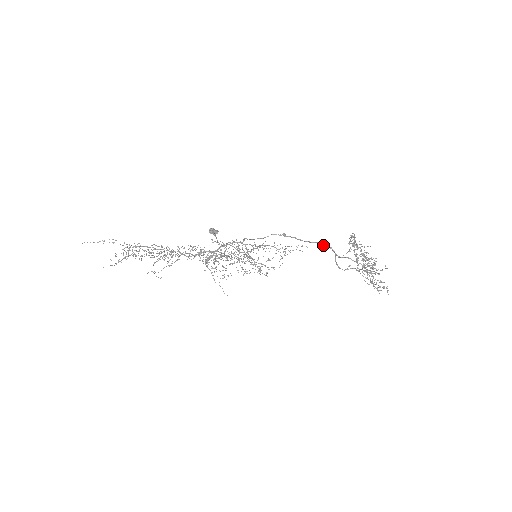
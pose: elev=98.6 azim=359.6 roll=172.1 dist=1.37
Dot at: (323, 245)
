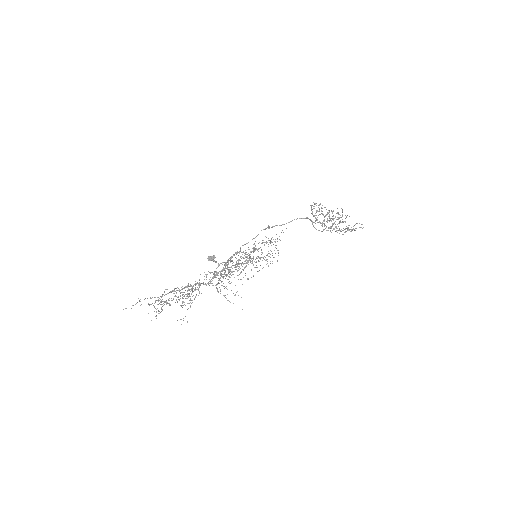
Dot at: occluded
